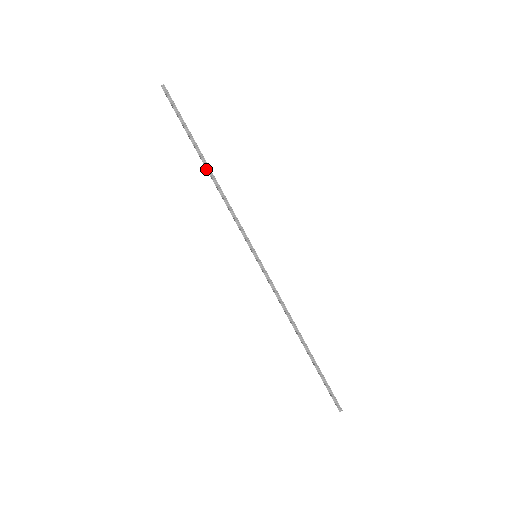
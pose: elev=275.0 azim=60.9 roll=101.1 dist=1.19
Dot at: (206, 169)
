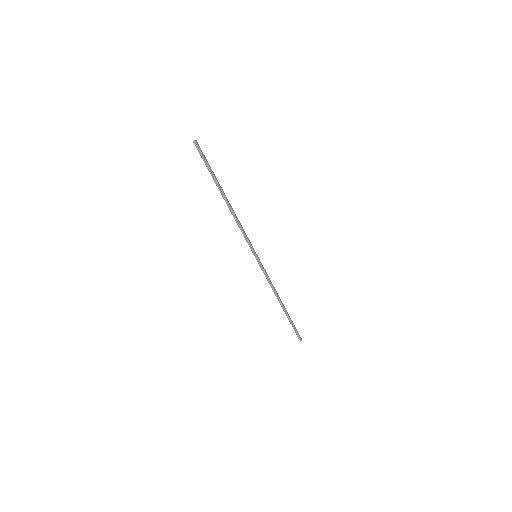
Dot at: (225, 200)
